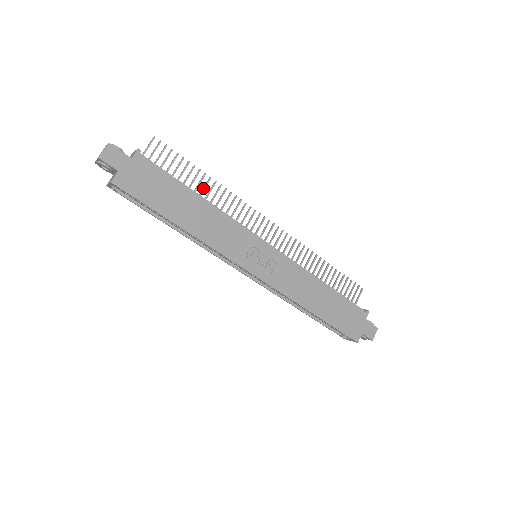
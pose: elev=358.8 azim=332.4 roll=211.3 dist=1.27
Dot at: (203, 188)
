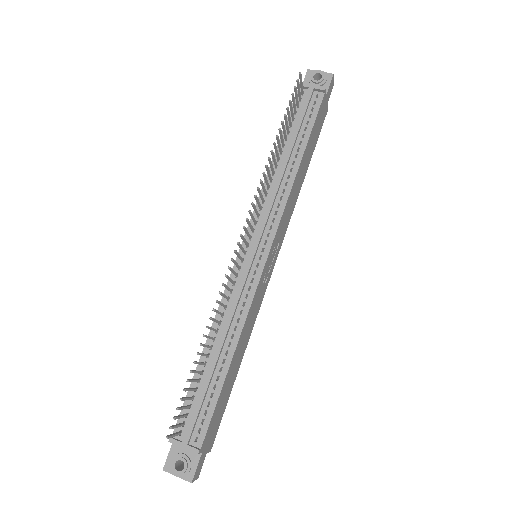
Dot at: occluded
